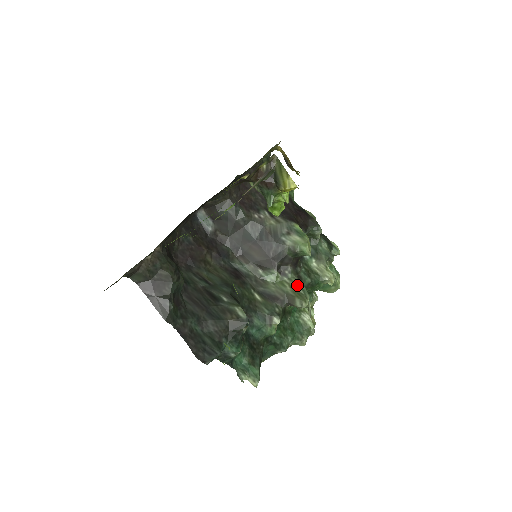
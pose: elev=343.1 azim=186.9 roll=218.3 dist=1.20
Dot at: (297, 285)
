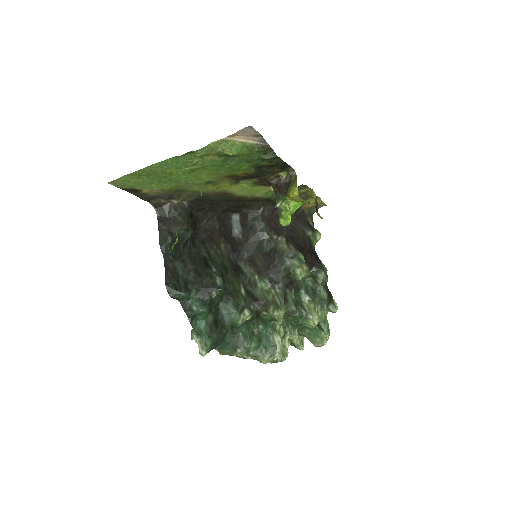
Dot at: (279, 298)
